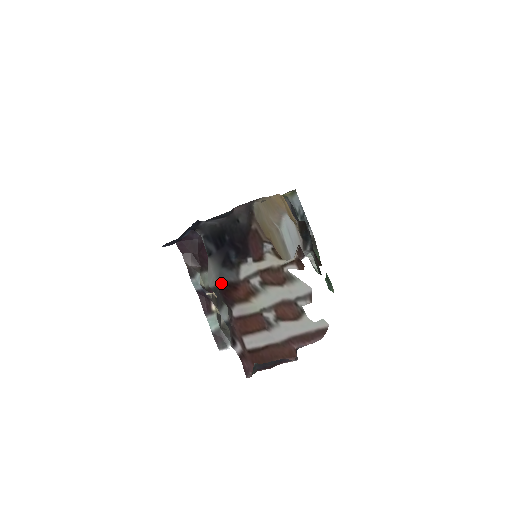
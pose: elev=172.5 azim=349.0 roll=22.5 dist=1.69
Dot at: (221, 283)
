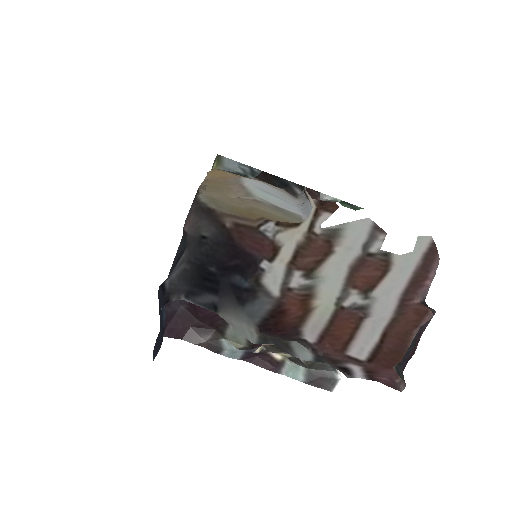
Dot at: (261, 324)
